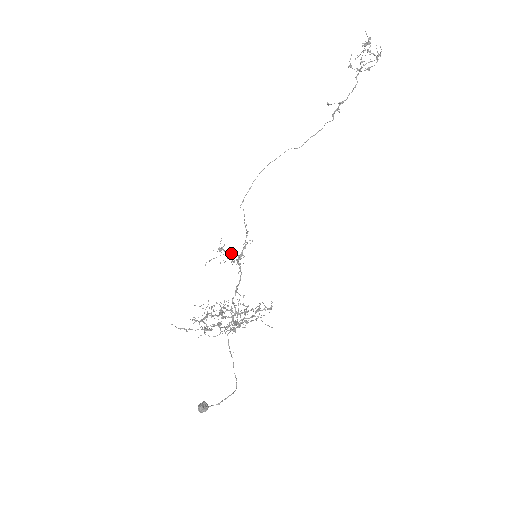
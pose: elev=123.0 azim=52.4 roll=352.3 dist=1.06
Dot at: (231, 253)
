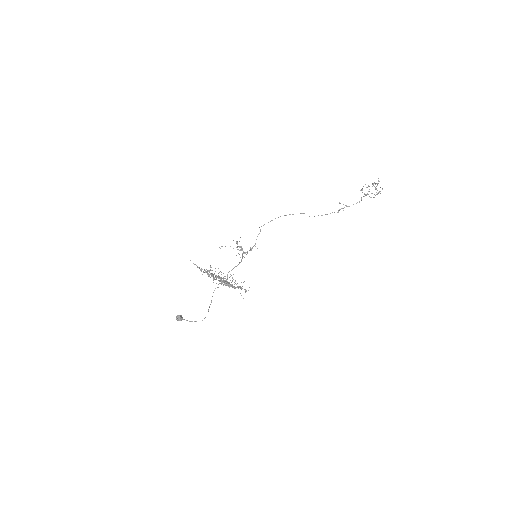
Dot at: (241, 247)
